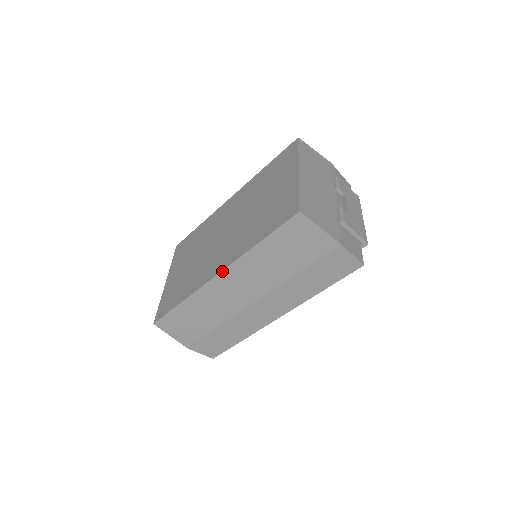
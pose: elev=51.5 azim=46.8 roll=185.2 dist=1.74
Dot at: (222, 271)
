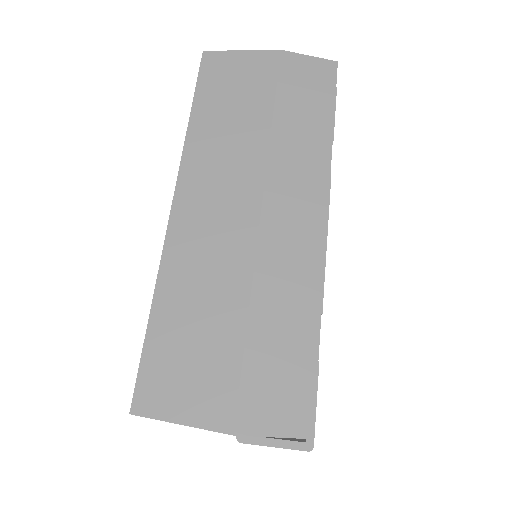
Dot at: (175, 192)
